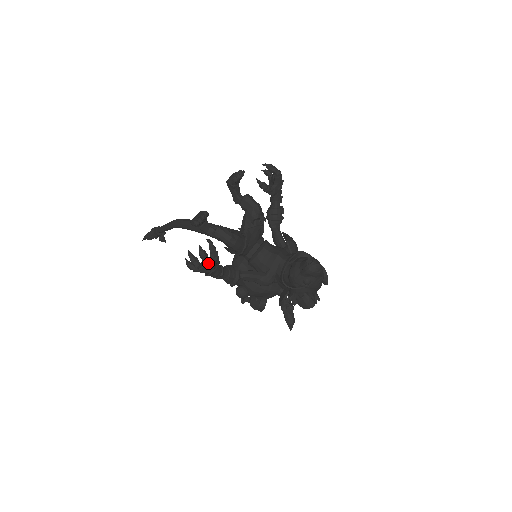
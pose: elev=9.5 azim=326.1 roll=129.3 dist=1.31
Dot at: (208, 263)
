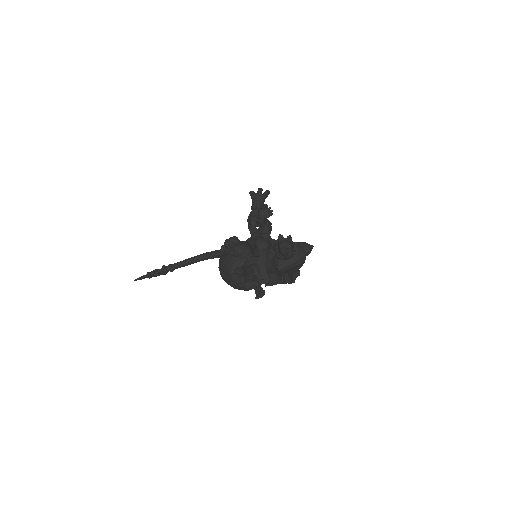
Dot at: (268, 192)
